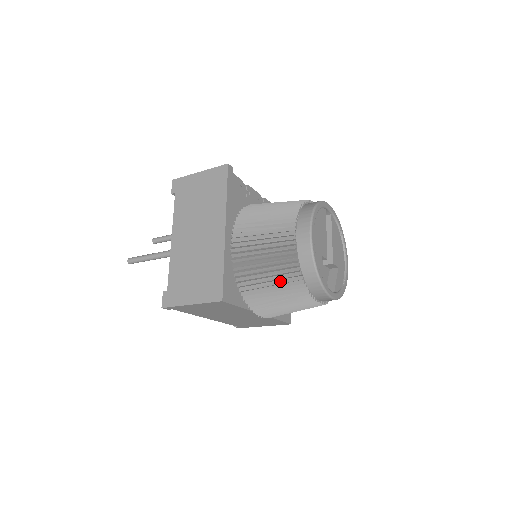
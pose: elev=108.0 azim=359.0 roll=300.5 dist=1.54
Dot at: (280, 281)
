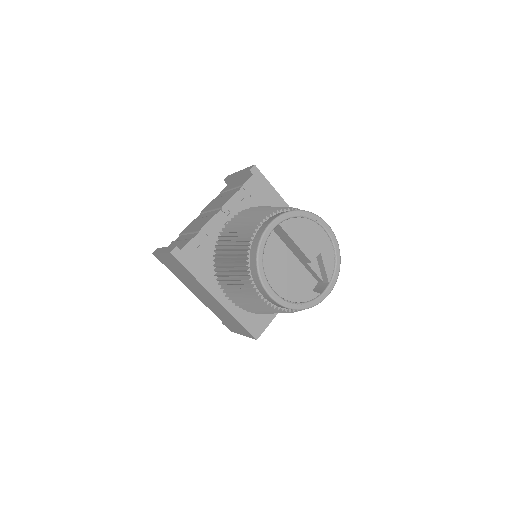
Dot at: occluded
